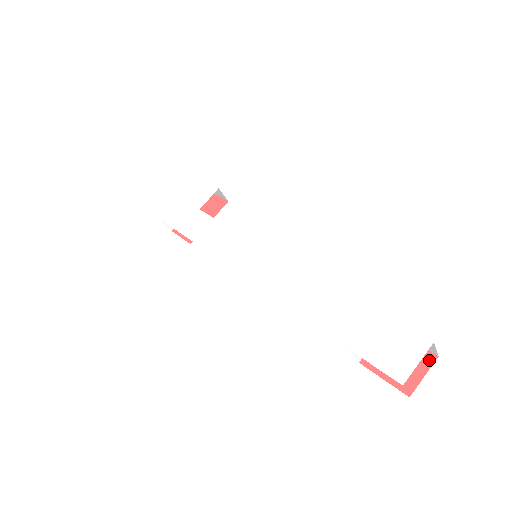
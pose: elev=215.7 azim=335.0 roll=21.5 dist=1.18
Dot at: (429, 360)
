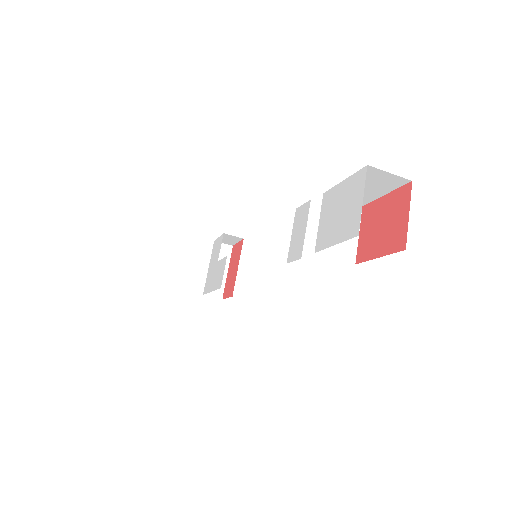
Dot at: (406, 194)
